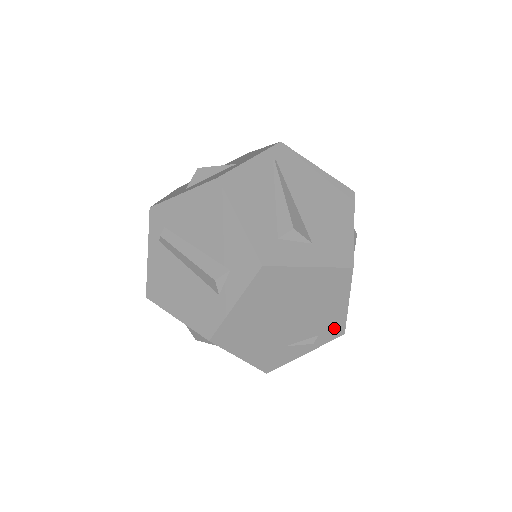
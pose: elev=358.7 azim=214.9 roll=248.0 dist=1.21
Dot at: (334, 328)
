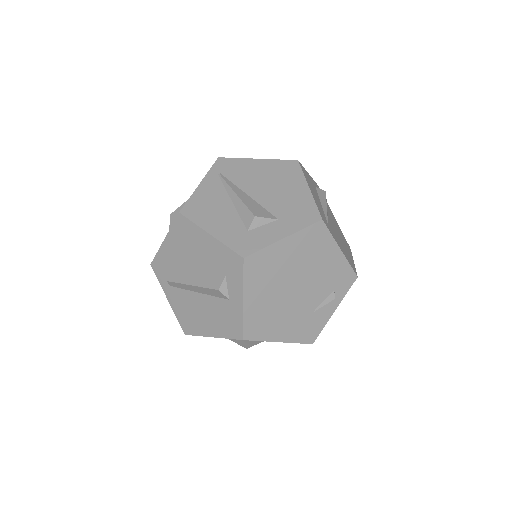
Dot at: (344, 277)
